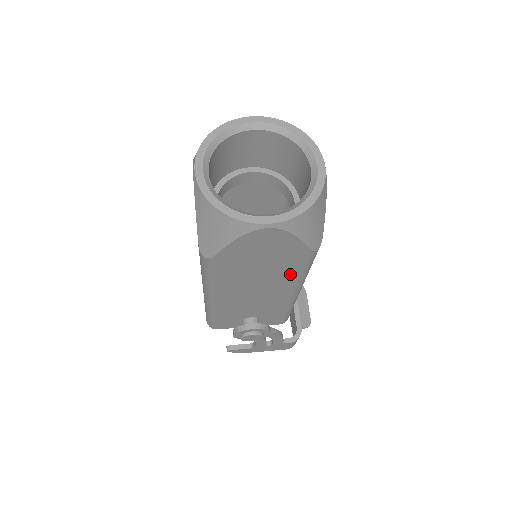
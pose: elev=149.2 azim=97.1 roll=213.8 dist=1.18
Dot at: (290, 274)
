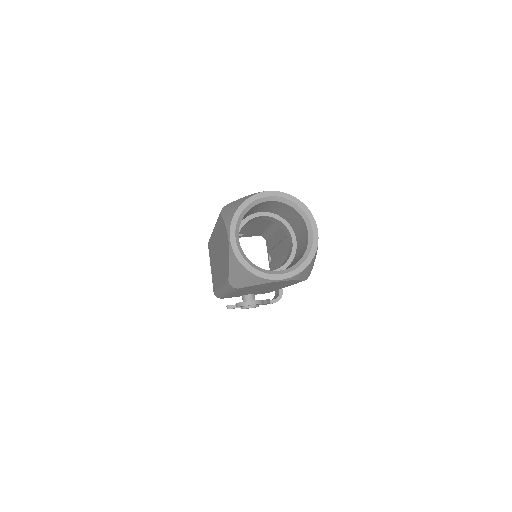
Dot at: (286, 285)
